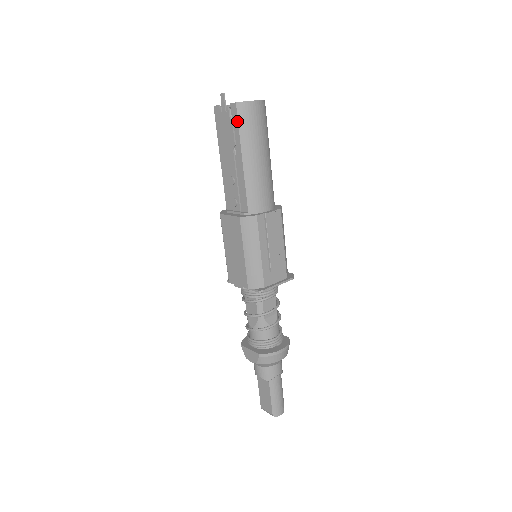
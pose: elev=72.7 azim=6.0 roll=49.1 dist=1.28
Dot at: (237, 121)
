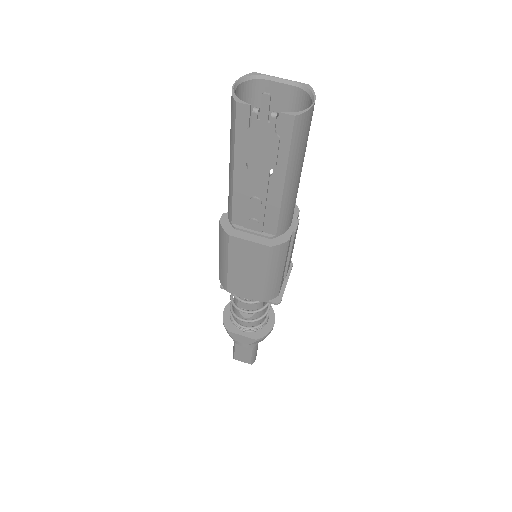
Dot at: (289, 140)
